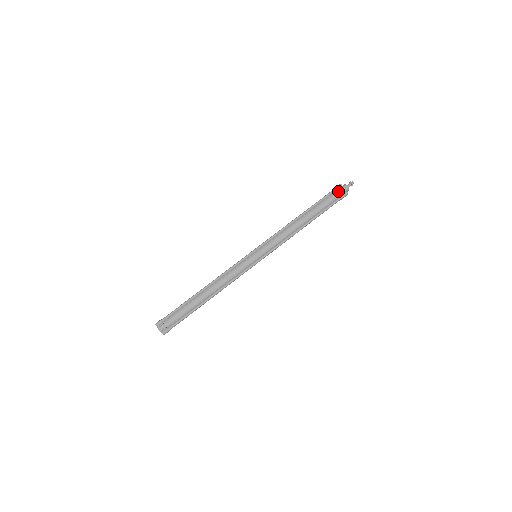
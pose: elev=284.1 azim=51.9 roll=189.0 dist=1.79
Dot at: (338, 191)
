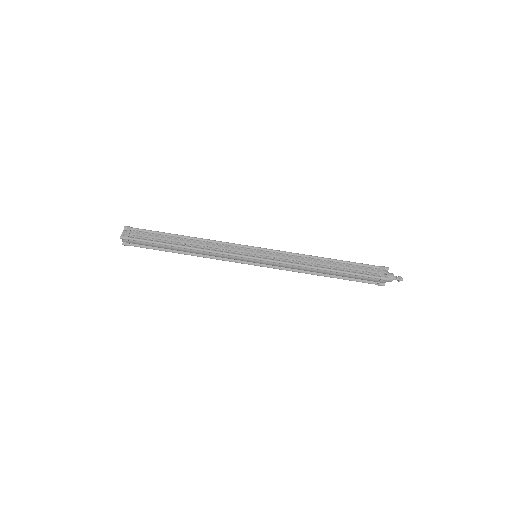
Dot at: (379, 280)
